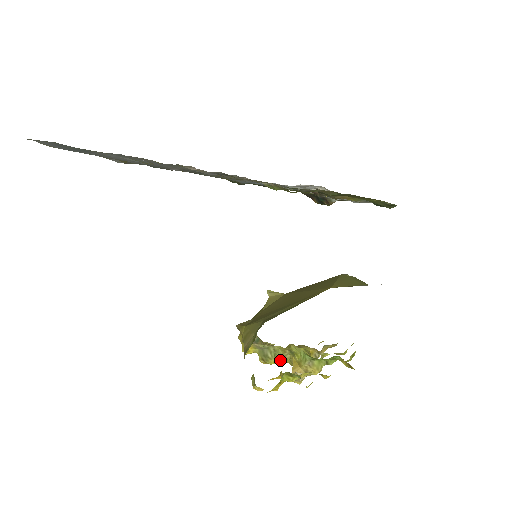
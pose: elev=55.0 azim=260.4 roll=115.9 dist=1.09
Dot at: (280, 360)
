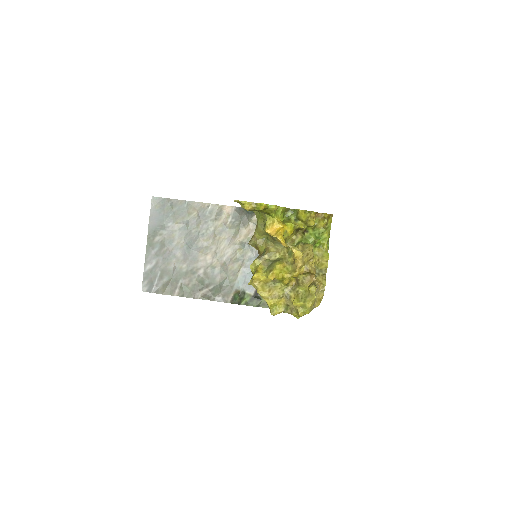
Dot at: (284, 273)
